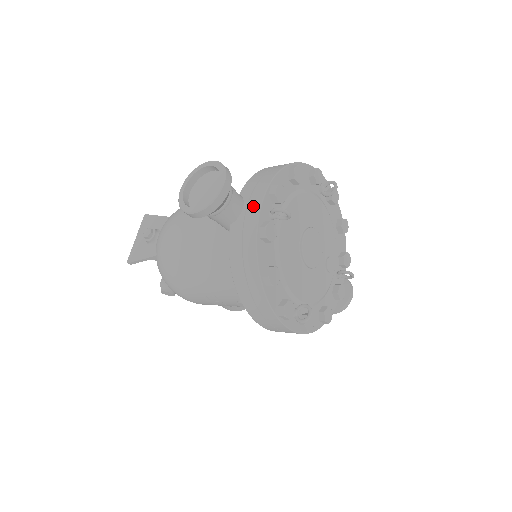
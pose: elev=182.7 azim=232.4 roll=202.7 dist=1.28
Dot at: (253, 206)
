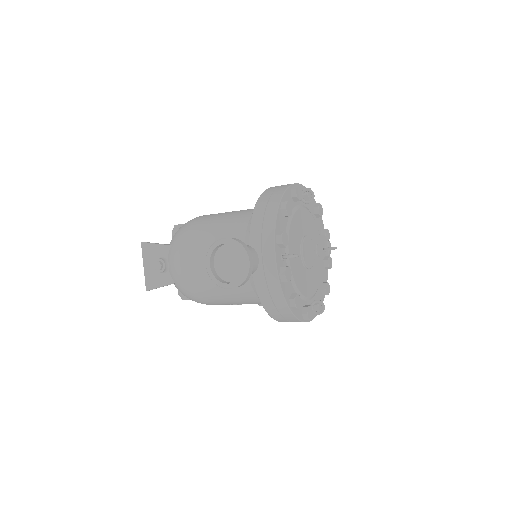
Dot at: (268, 259)
